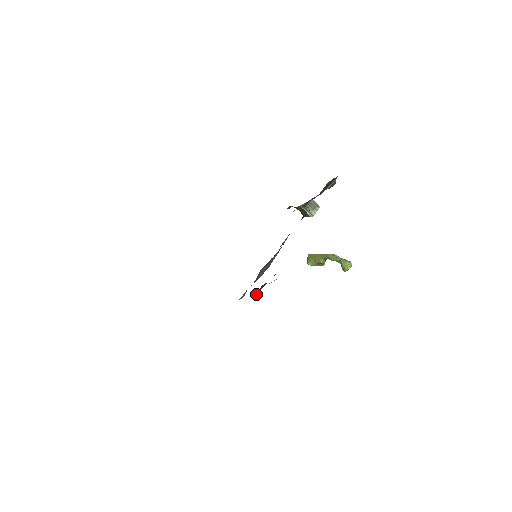
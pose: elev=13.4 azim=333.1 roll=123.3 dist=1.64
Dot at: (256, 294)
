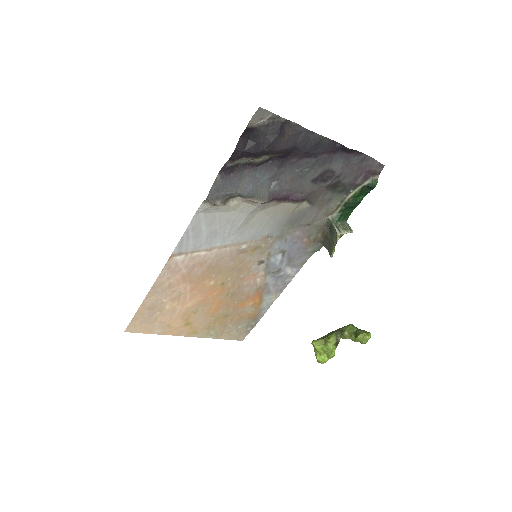
Dot at: (237, 145)
